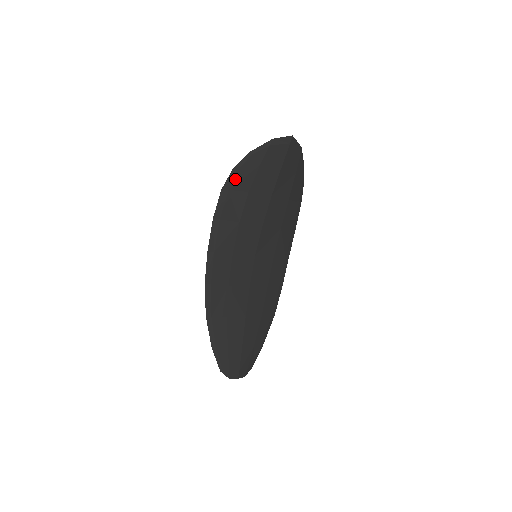
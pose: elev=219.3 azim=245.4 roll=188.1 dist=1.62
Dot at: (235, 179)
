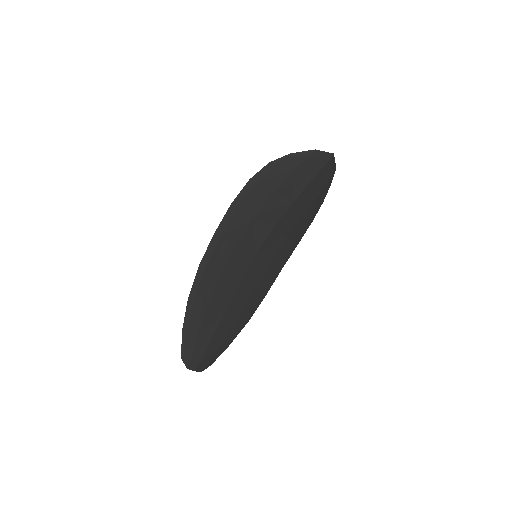
Dot at: (266, 174)
